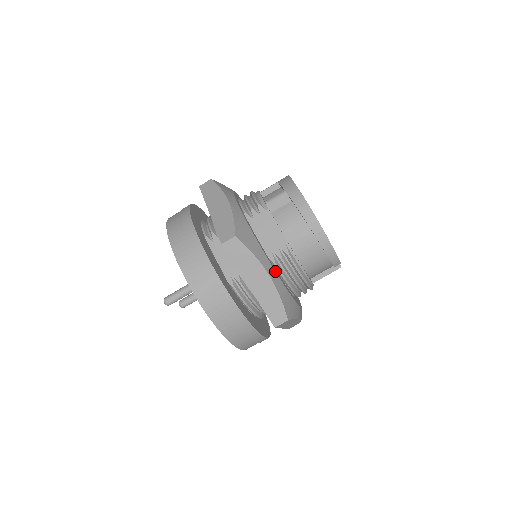
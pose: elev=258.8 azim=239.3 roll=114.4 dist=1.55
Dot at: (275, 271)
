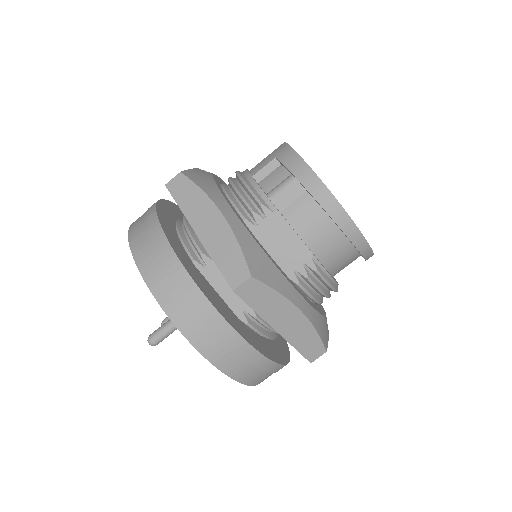
Dot at: (304, 298)
